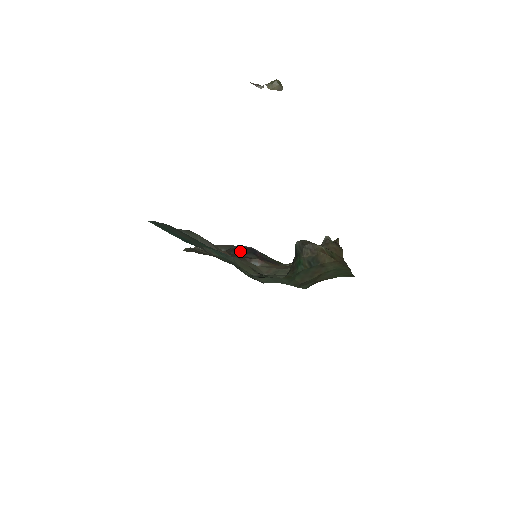
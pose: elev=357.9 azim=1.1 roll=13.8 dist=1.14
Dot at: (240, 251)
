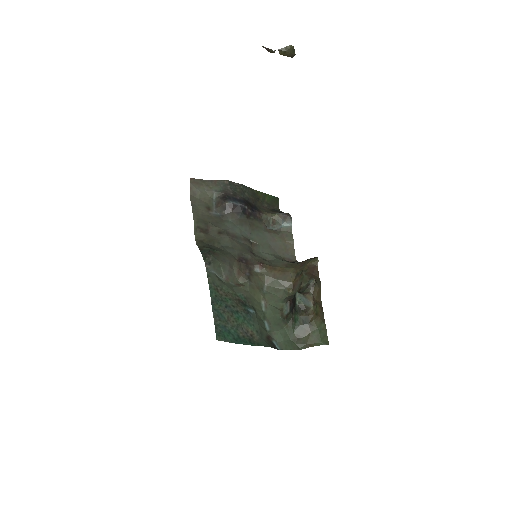
Dot at: (233, 211)
